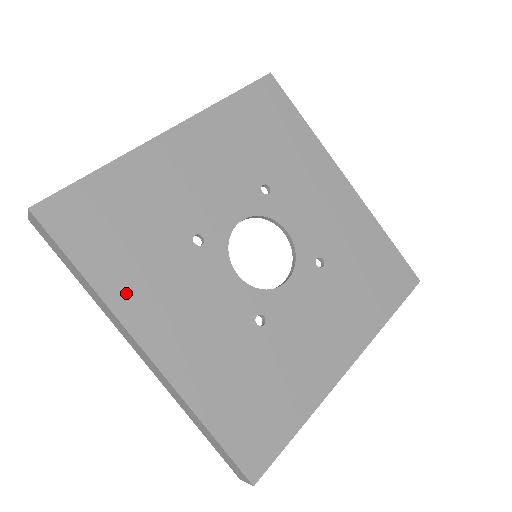
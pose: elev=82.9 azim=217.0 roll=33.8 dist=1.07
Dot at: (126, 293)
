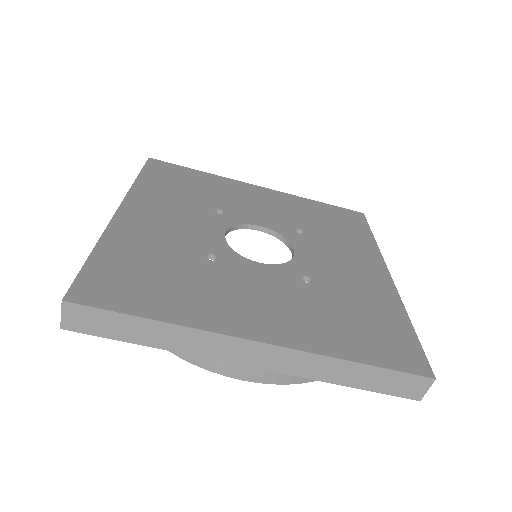
Dot at: (200, 313)
